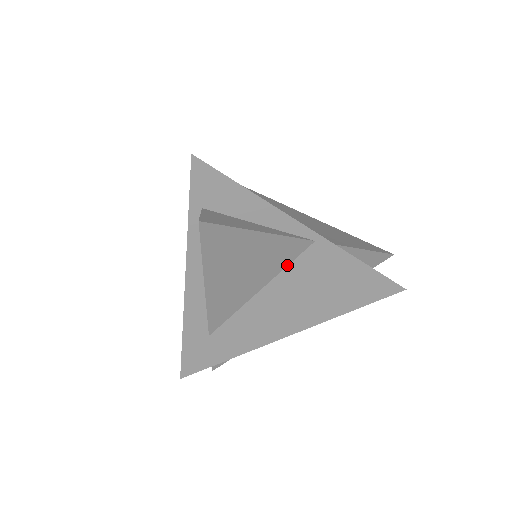
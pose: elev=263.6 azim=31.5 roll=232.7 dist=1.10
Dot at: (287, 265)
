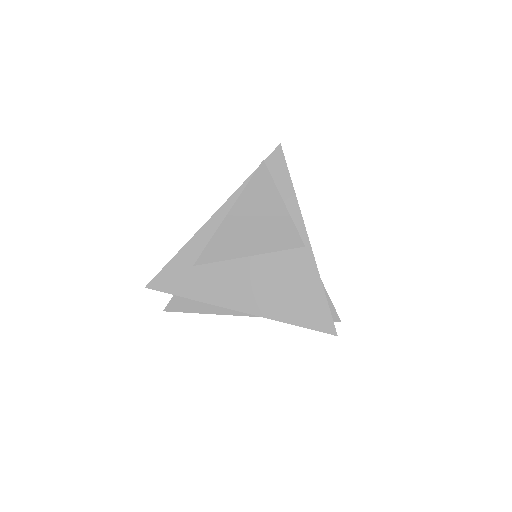
Dot at: (278, 250)
